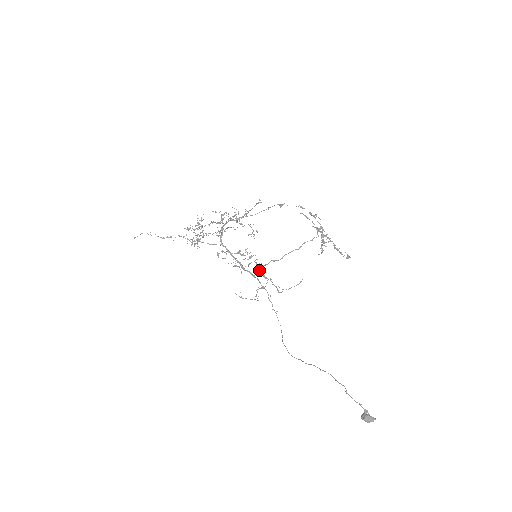
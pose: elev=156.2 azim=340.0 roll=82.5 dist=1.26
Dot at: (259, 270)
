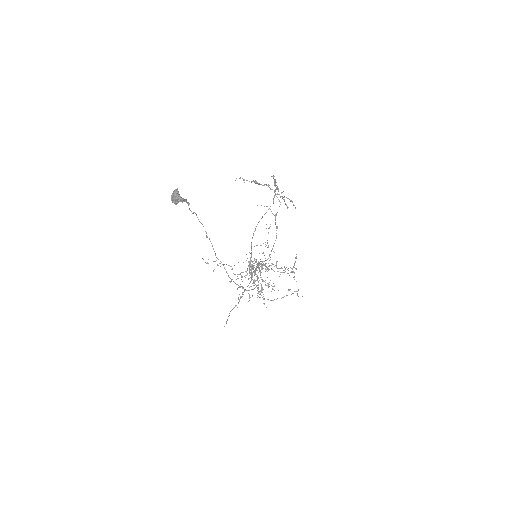
Dot at: occluded
